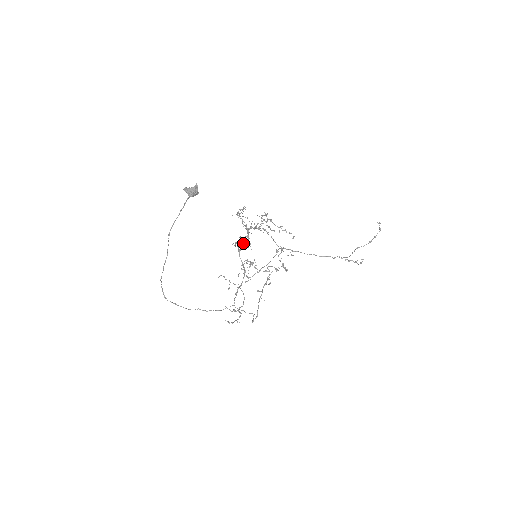
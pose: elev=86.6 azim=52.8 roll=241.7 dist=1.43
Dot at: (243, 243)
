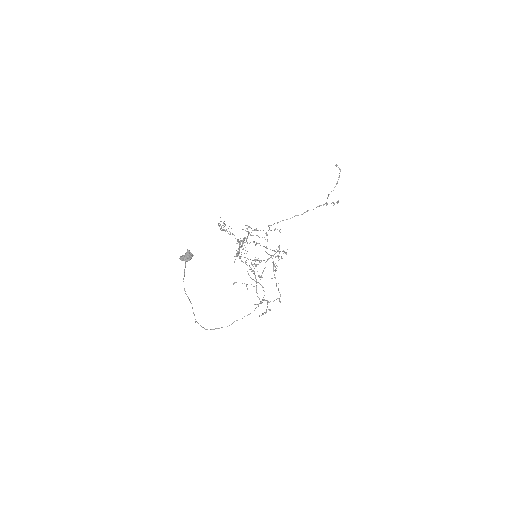
Dot at: occluded
